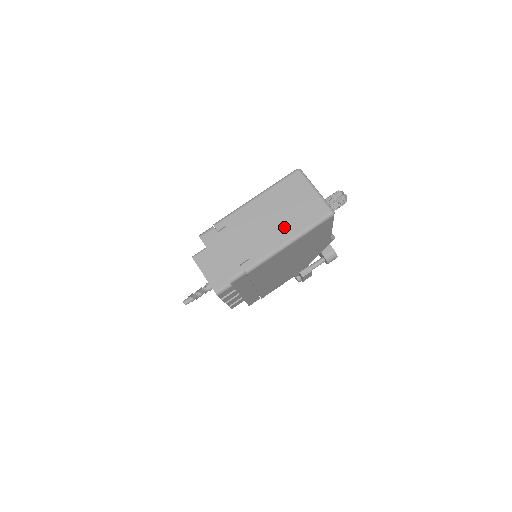
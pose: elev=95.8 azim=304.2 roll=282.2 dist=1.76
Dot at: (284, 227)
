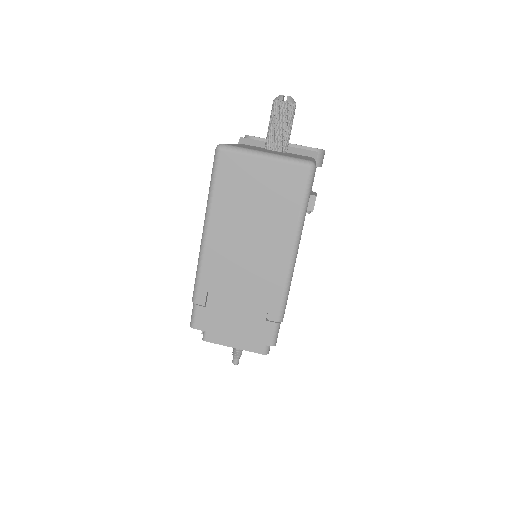
Dot at: (272, 236)
